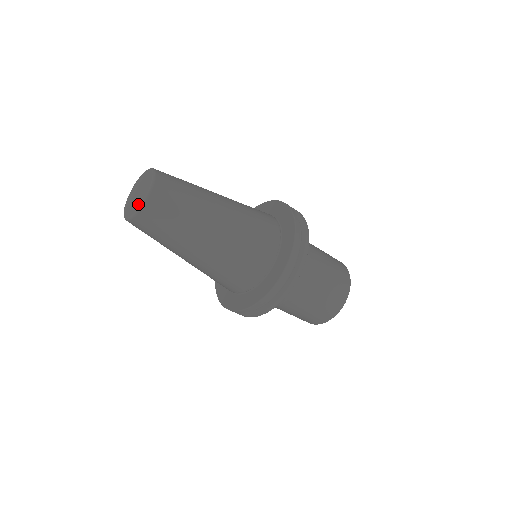
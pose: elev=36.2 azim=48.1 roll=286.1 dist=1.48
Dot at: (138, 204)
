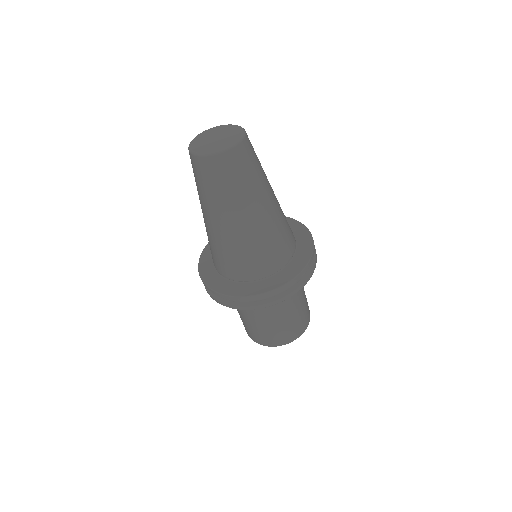
Dot at: (218, 147)
